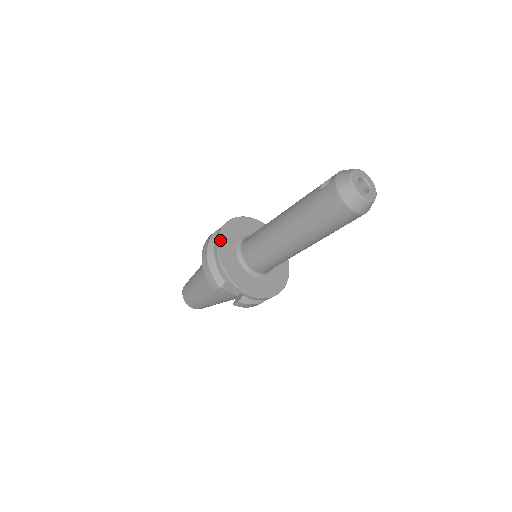
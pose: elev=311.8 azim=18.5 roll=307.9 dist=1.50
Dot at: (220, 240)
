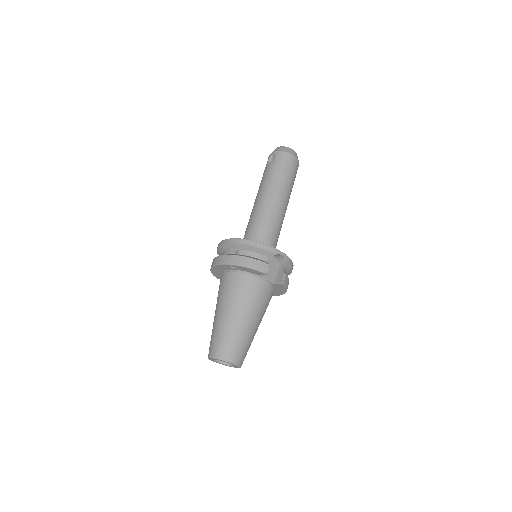
Dot at: (237, 239)
